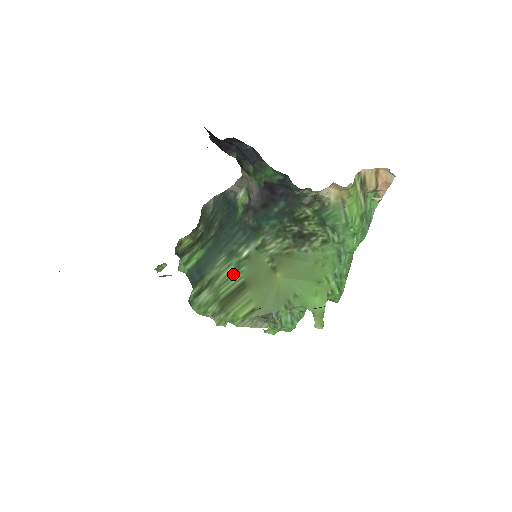
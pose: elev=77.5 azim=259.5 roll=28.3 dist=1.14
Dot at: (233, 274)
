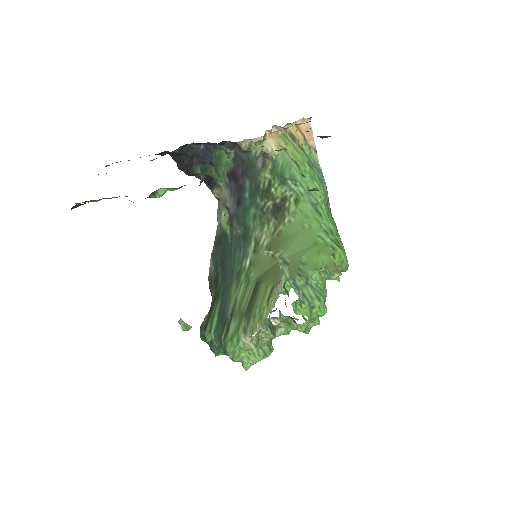
Dot at: (246, 287)
